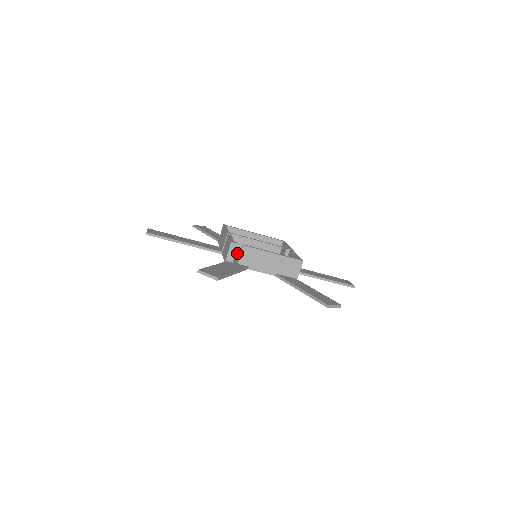
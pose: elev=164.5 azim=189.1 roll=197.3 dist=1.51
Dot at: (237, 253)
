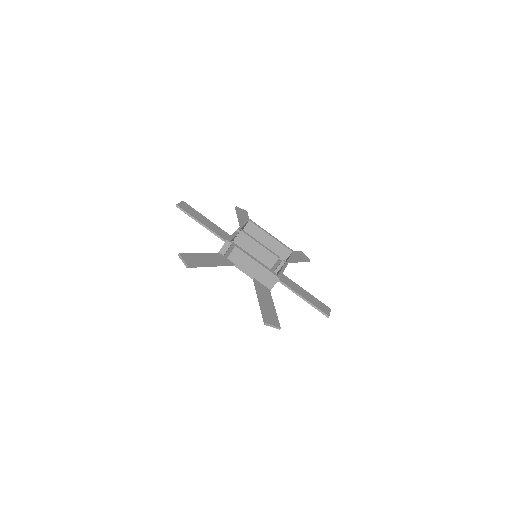
Dot at: (242, 247)
